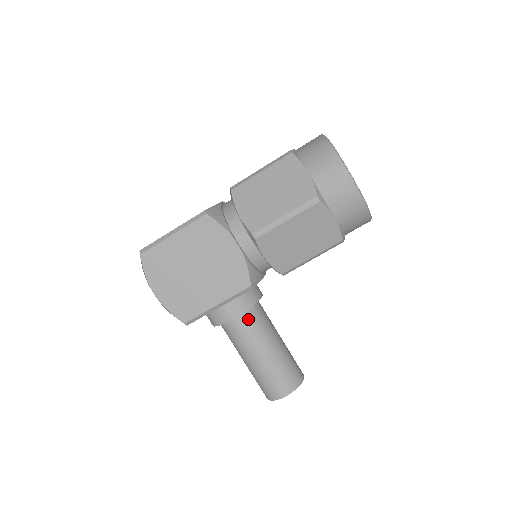
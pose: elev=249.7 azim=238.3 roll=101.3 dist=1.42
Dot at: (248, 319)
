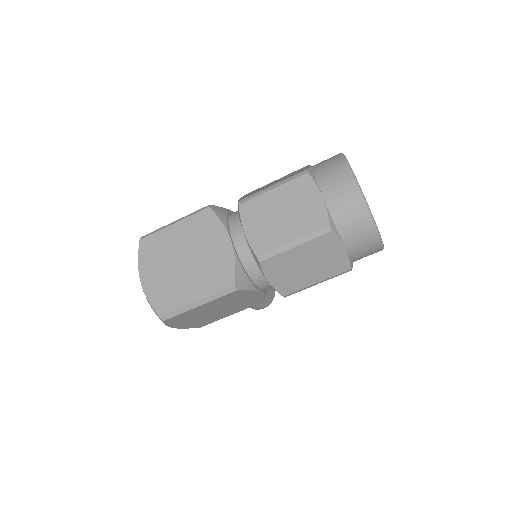
Dot at: occluded
